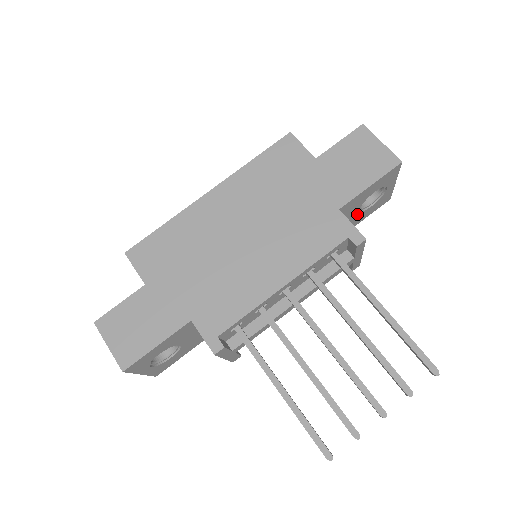
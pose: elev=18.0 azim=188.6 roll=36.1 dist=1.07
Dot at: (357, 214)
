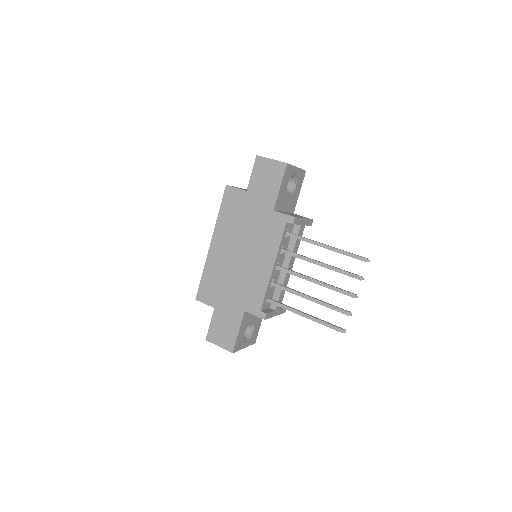
Dot at: (290, 197)
